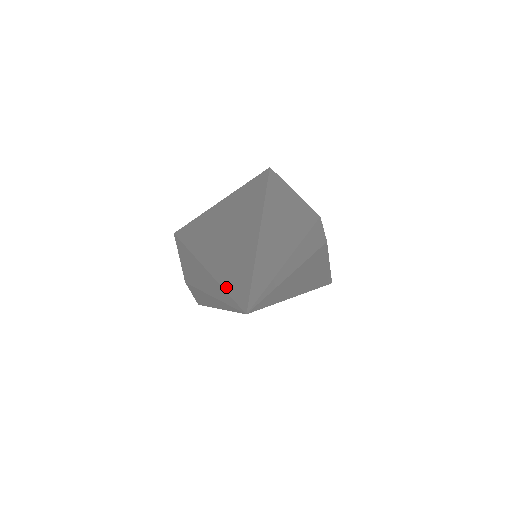
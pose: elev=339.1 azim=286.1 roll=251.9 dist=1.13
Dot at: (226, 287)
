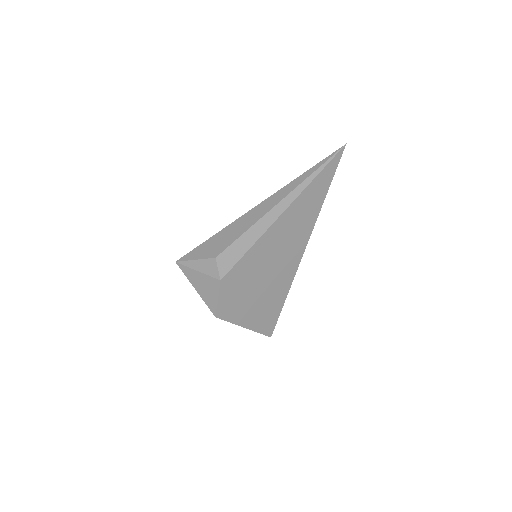
Dot at: (316, 165)
